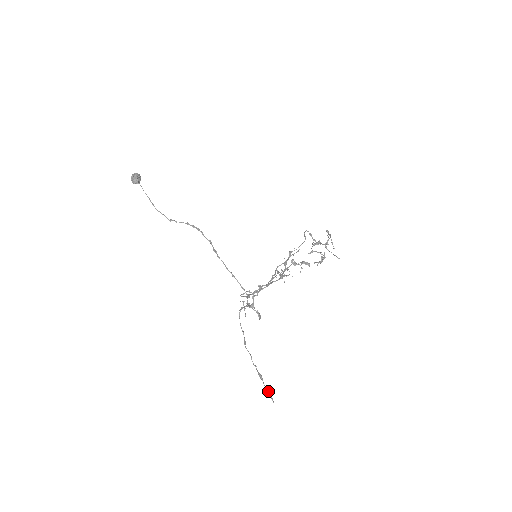
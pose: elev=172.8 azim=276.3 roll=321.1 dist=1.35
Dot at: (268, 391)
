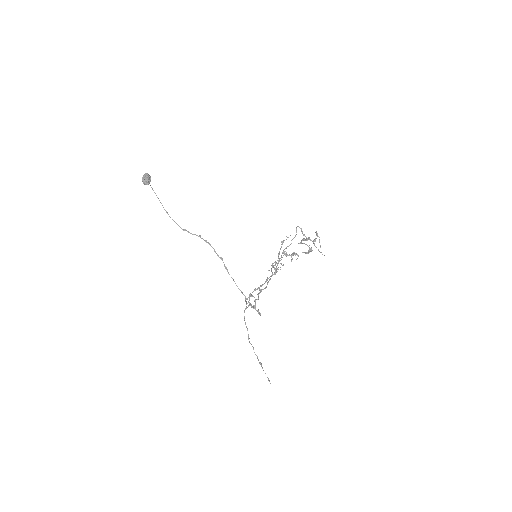
Dot at: occluded
